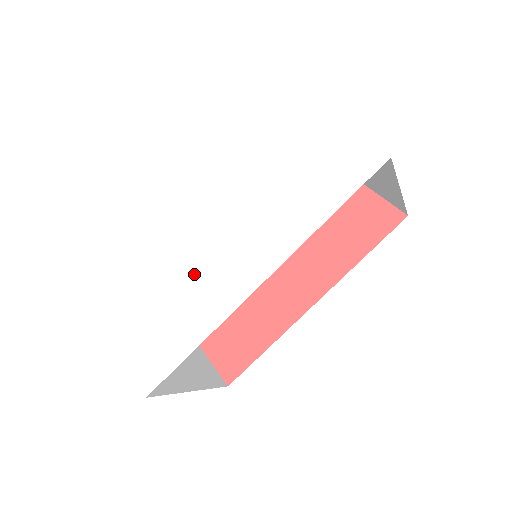
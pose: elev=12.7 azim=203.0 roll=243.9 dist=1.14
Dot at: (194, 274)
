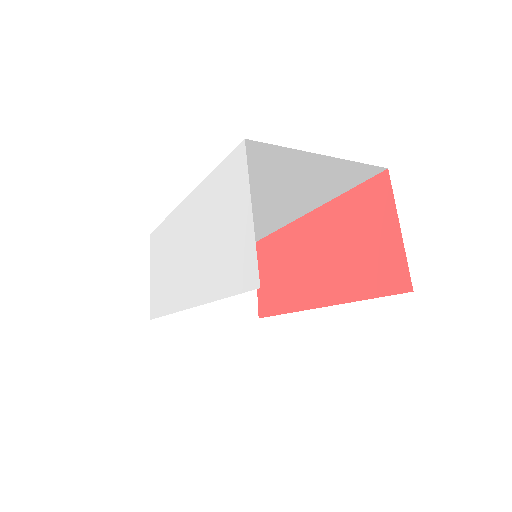
Dot at: (176, 265)
